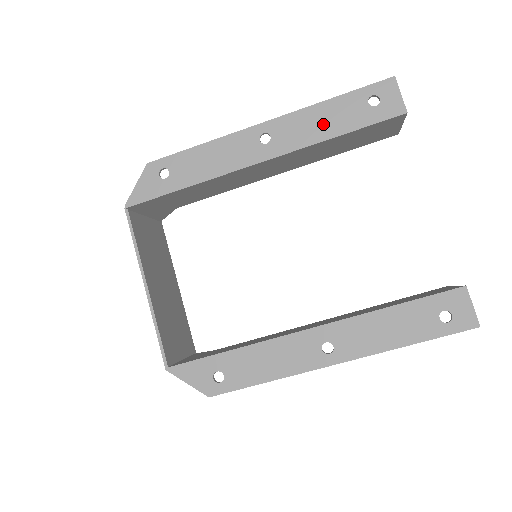
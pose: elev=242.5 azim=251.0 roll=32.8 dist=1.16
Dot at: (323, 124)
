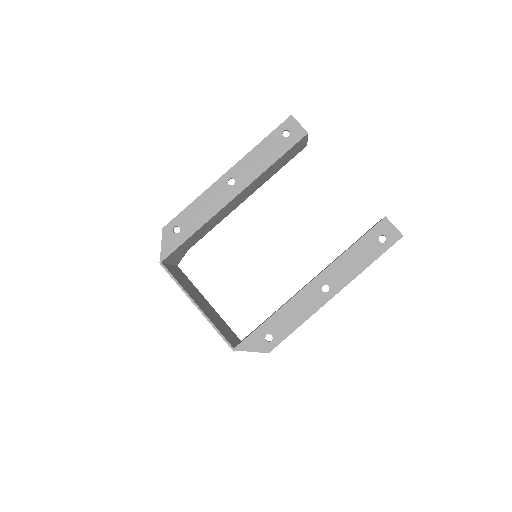
Dot at: (262, 159)
